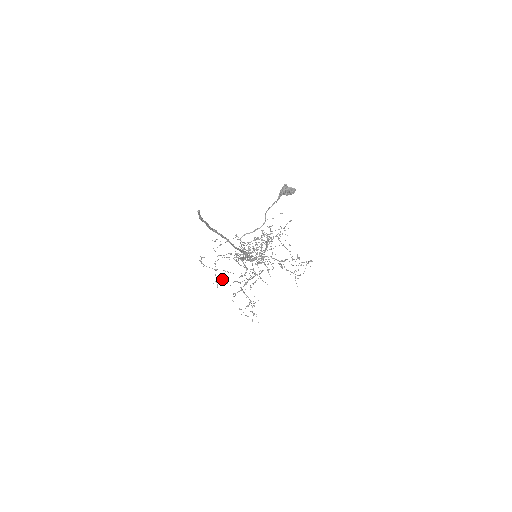
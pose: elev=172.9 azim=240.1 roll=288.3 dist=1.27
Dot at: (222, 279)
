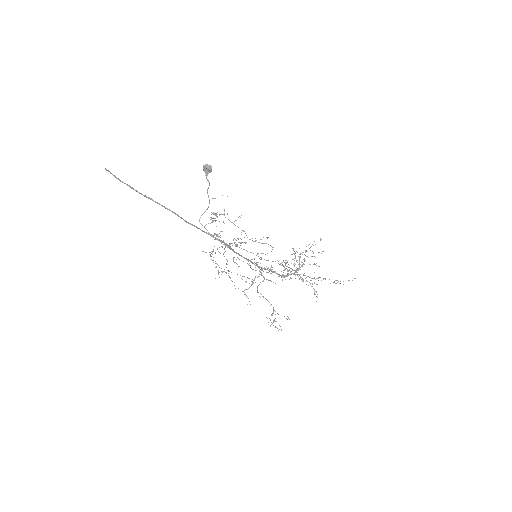
Dot at: (222, 272)
